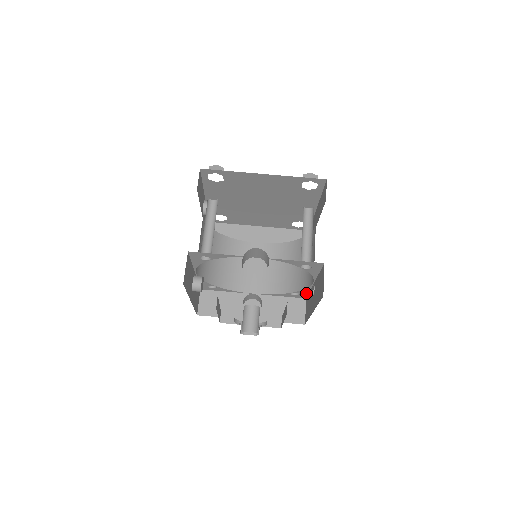
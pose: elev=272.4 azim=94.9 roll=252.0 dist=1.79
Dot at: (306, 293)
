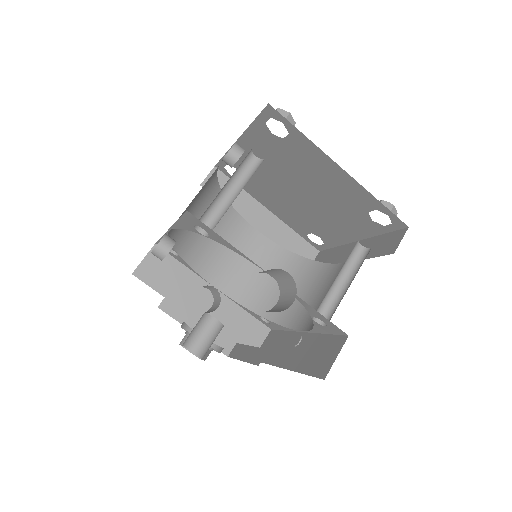
Dot at: (278, 328)
